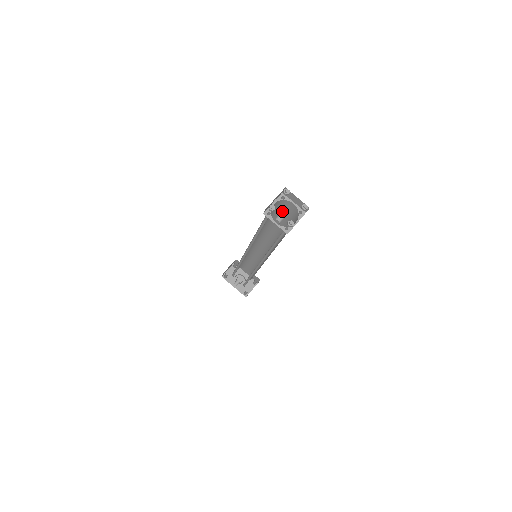
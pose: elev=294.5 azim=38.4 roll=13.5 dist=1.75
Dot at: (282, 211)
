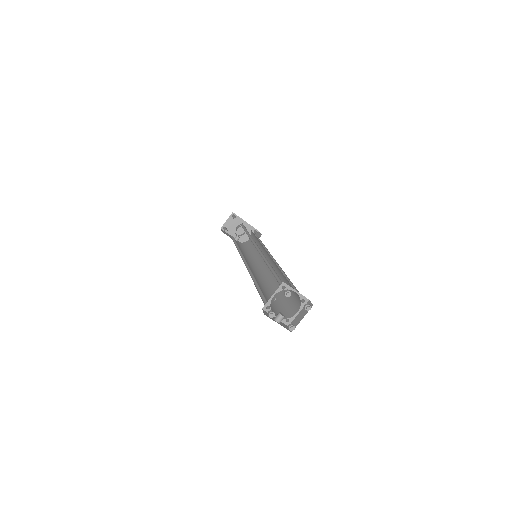
Dot at: occluded
